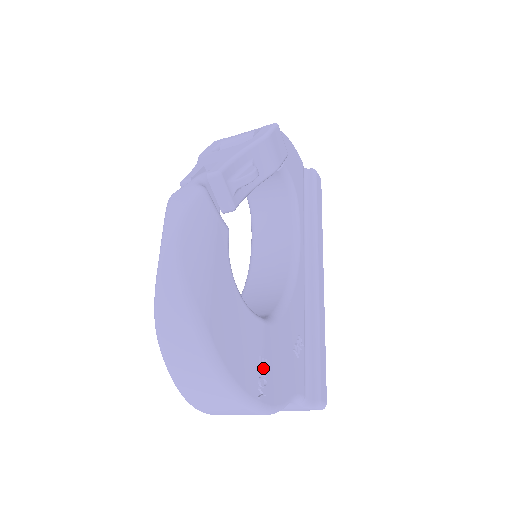
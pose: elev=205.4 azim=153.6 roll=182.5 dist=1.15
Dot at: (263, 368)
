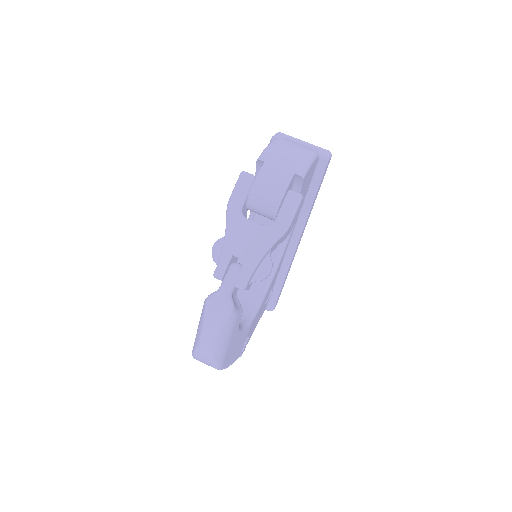
Dot at: (246, 342)
